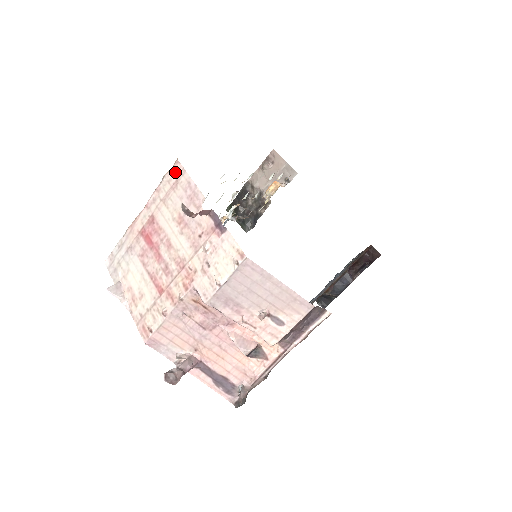
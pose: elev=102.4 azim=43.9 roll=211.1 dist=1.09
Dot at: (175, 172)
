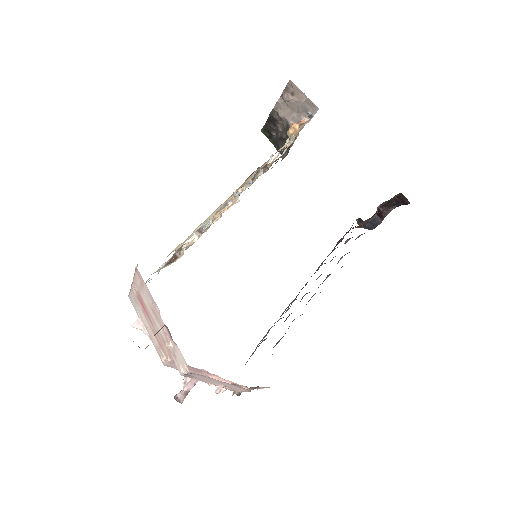
Dot at: (139, 275)
